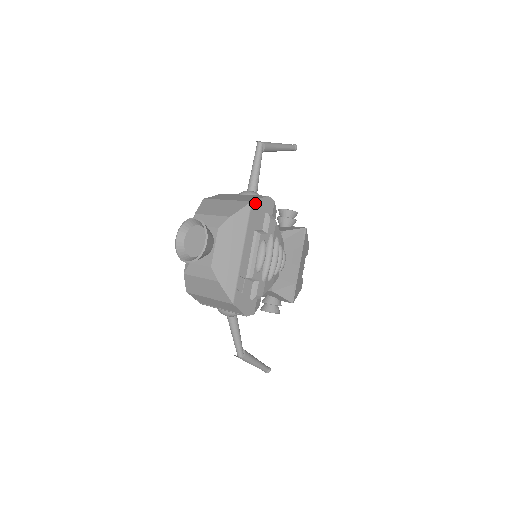
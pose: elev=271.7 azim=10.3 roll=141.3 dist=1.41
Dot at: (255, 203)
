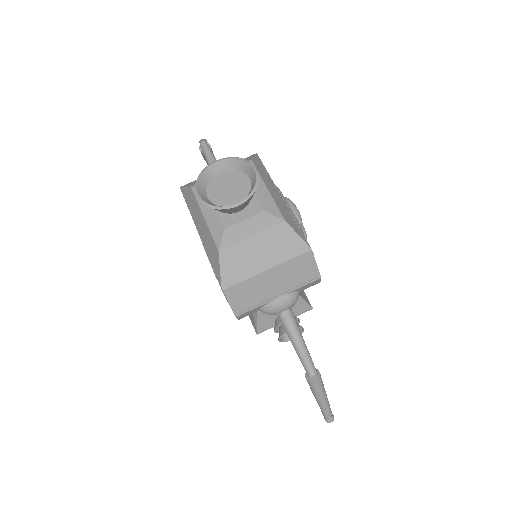
Dot at: occluded
